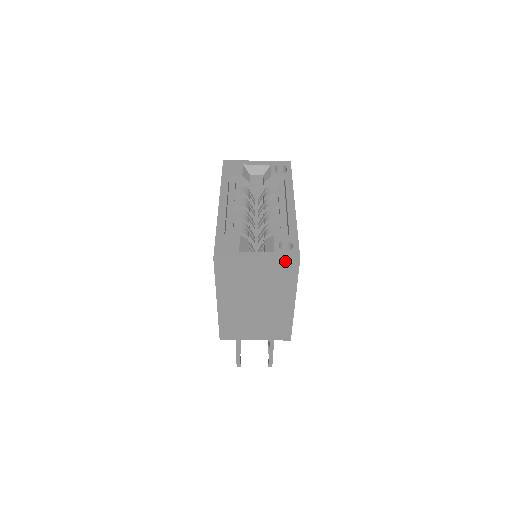
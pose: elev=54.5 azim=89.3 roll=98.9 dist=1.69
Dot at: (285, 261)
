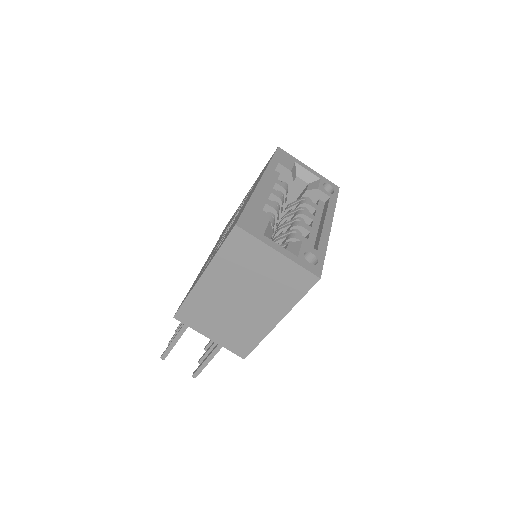
Dot at: (304, 272)
